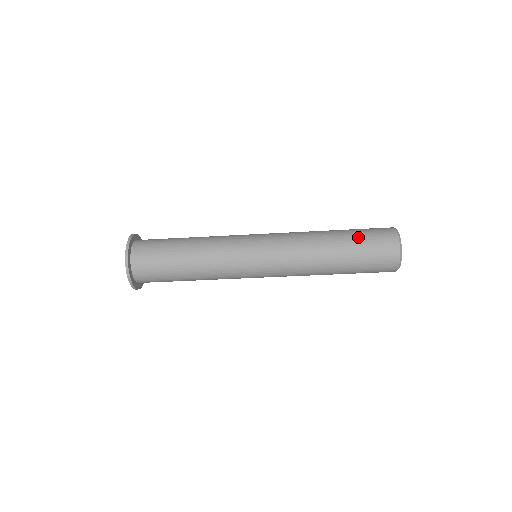
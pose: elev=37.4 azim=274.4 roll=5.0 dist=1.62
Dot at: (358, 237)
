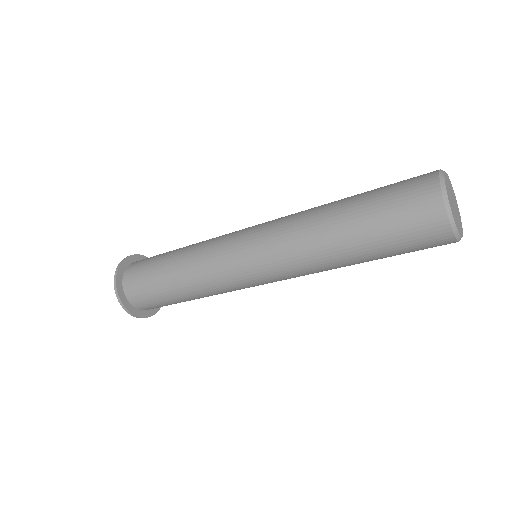
Dot at: (374, 204)
